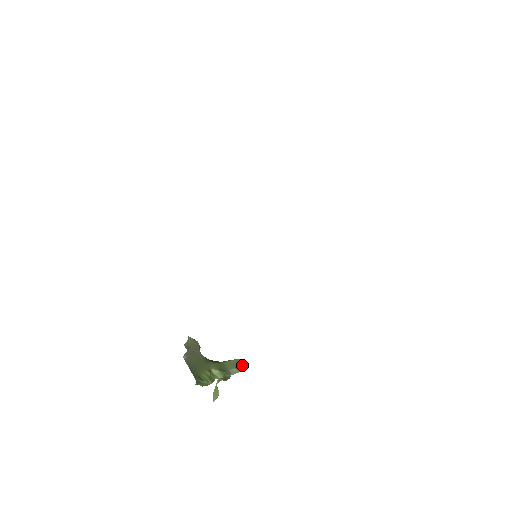
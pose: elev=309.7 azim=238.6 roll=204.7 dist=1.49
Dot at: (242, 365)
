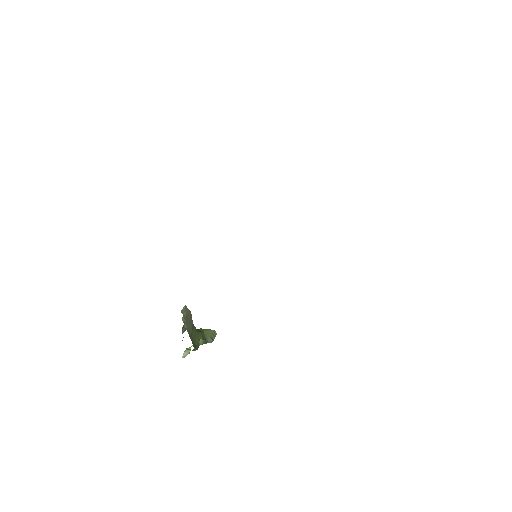
Dot at: (215, 336)
